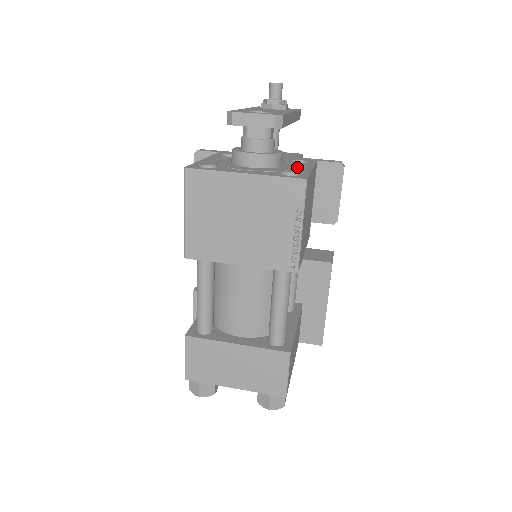
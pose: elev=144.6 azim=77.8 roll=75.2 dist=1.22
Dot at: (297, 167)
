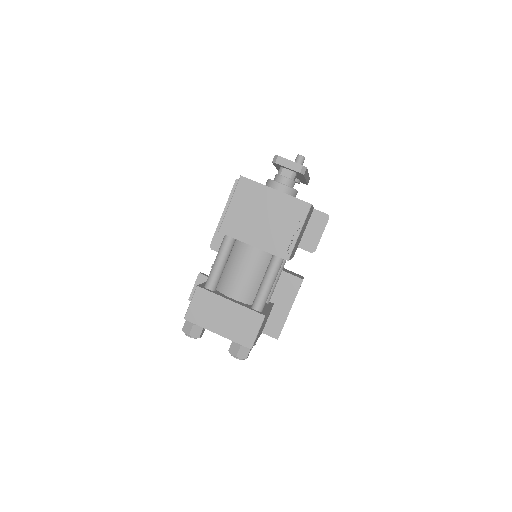
Dot at: occluded
